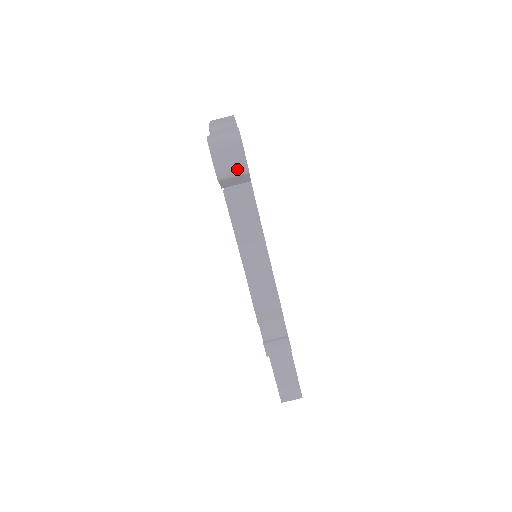
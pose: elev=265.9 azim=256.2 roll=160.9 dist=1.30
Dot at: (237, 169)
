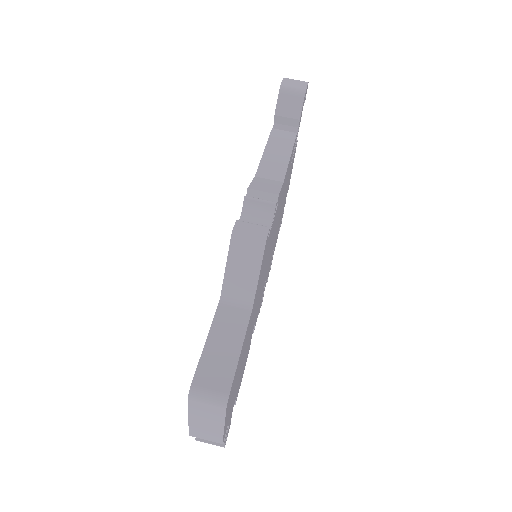
Dot at: (297, 88)
